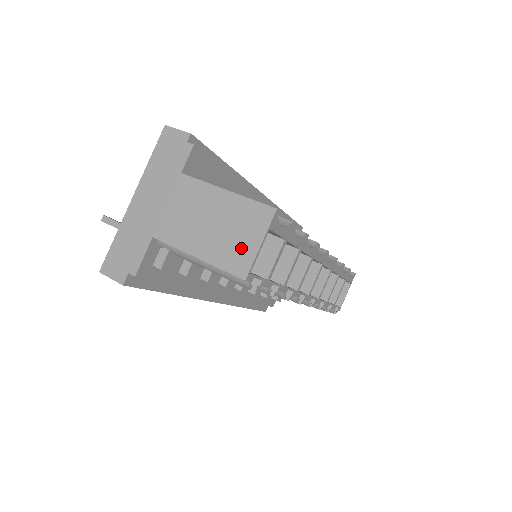
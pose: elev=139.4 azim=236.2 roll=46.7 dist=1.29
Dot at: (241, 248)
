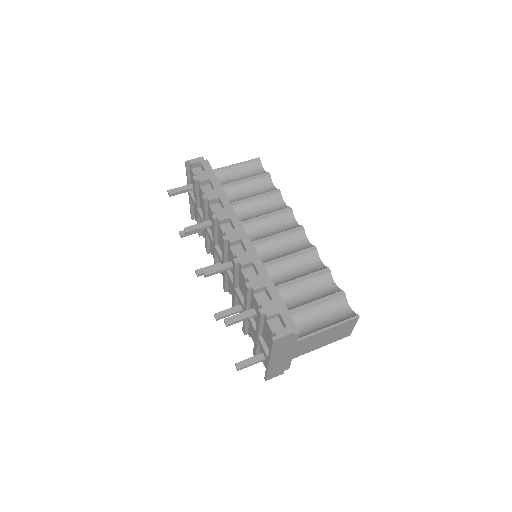
Dot at: (345, 333)
